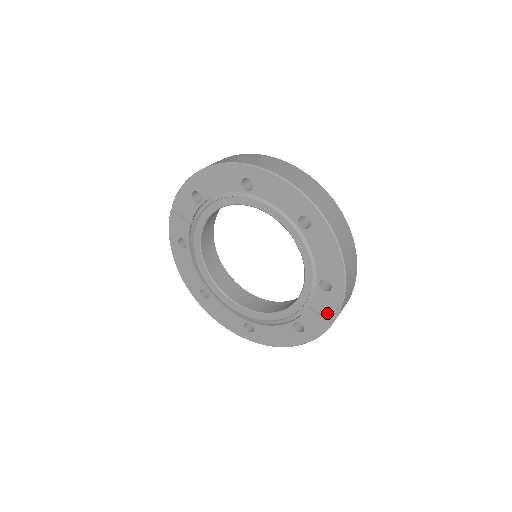
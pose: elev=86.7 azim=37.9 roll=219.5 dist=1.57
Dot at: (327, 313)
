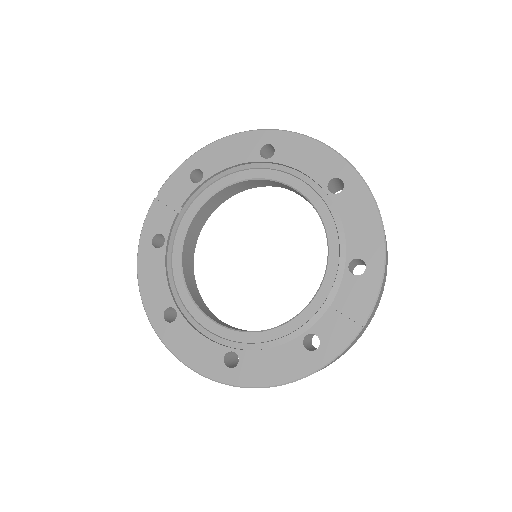
Dot at: (357, 309)
